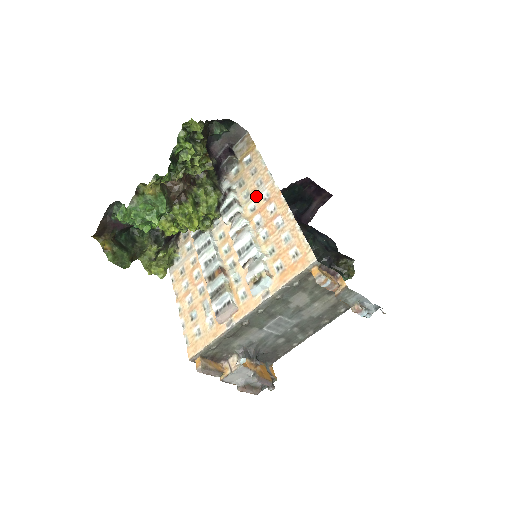
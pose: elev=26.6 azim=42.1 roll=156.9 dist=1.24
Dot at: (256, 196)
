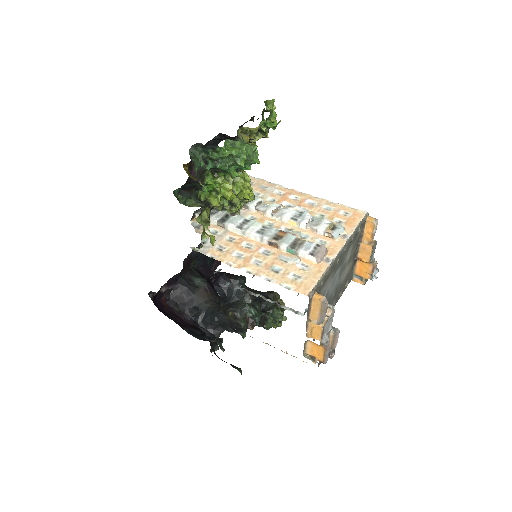
Dot at: (269, 193)
